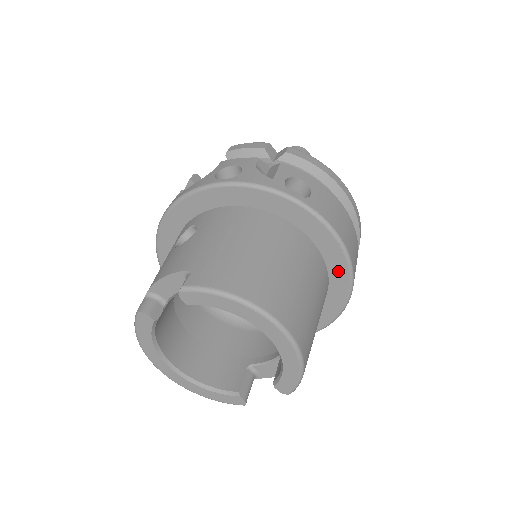
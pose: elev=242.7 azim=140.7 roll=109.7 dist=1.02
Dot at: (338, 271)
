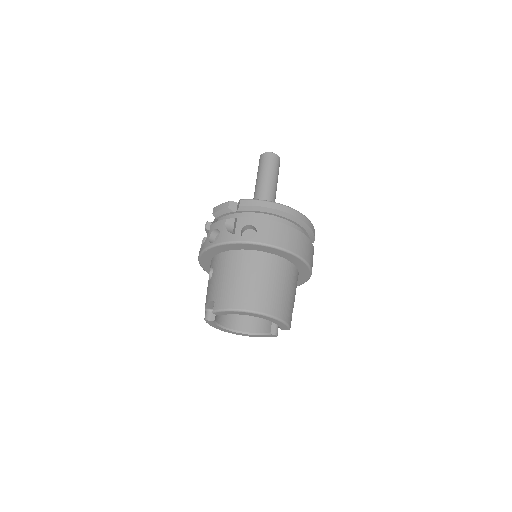
Dot at: (292, 259)
